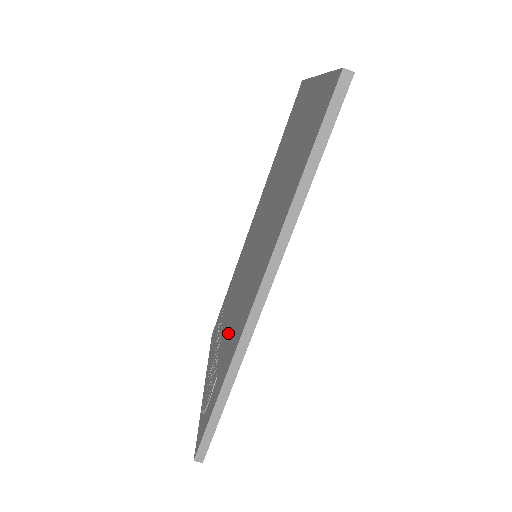
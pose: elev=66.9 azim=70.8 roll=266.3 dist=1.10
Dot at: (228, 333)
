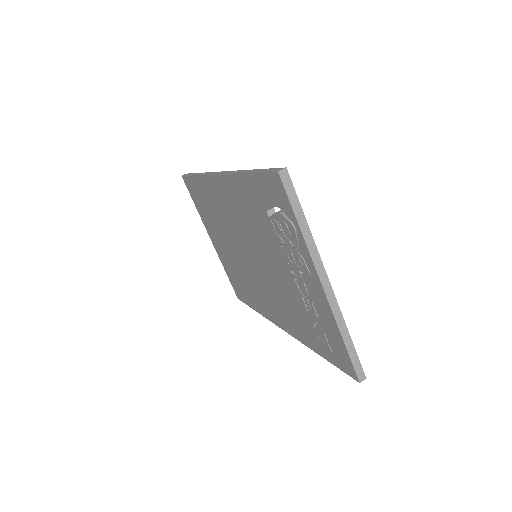
Dot at: (265, 237)
